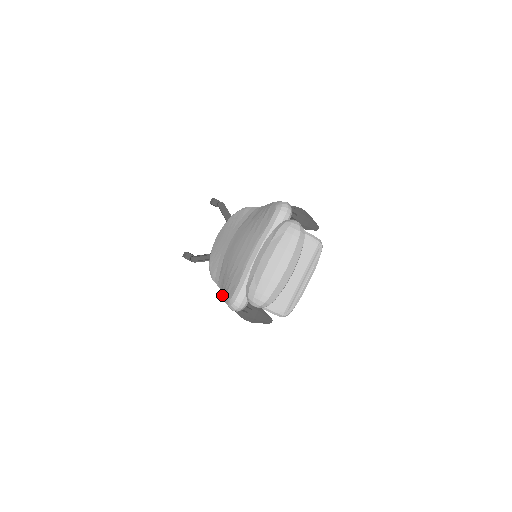
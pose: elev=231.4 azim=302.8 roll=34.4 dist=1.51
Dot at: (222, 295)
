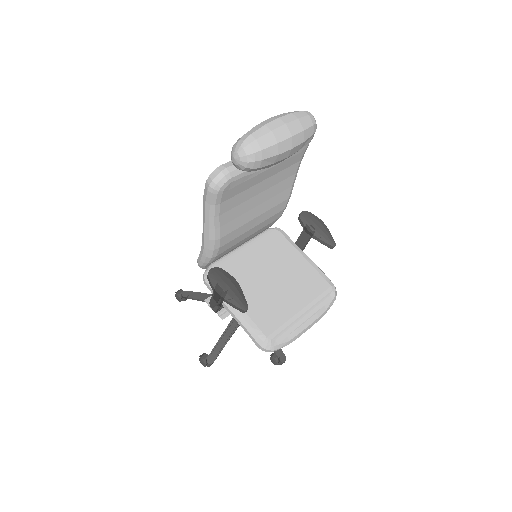
Dot at: (203, 217)
